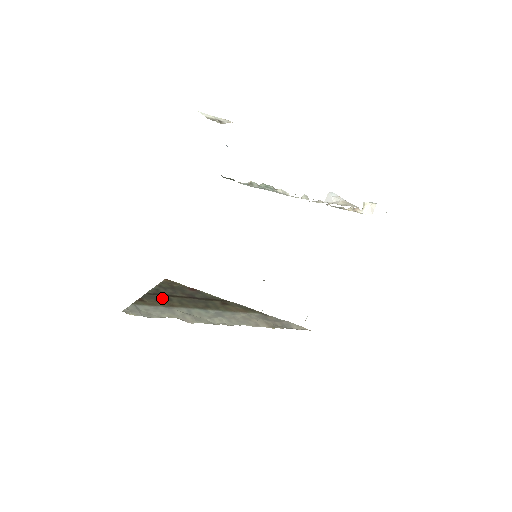
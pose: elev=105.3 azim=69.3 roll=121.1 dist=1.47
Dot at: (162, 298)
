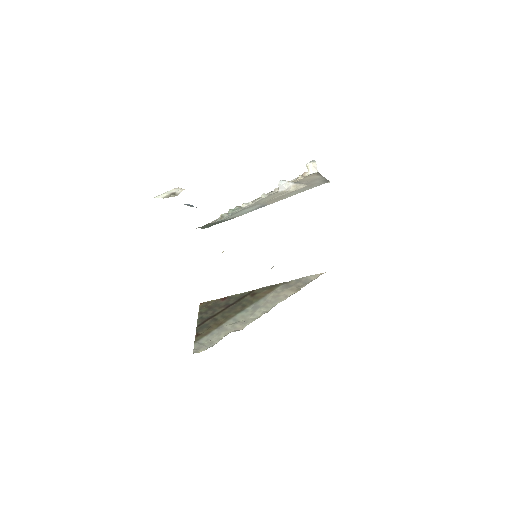
Dot at: (210, 323)
